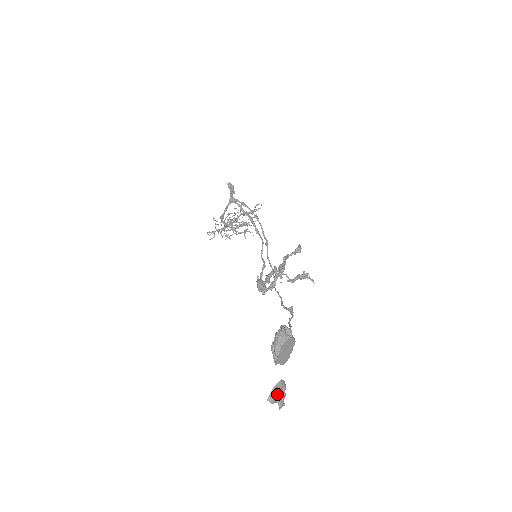
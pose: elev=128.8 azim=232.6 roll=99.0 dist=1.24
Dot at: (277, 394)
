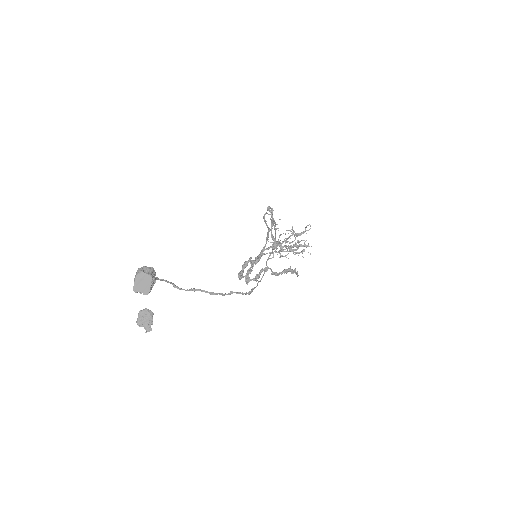
Dot at: (143, 319)
